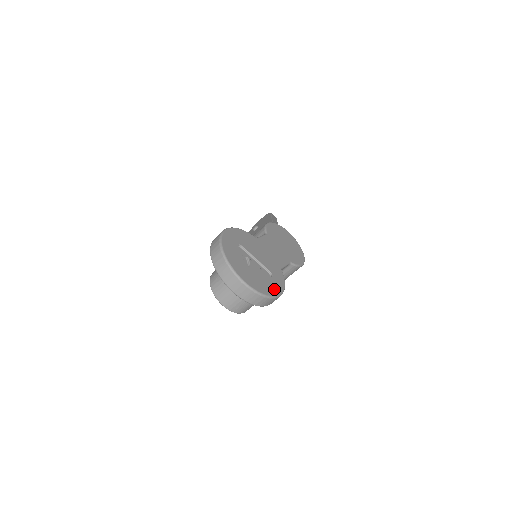
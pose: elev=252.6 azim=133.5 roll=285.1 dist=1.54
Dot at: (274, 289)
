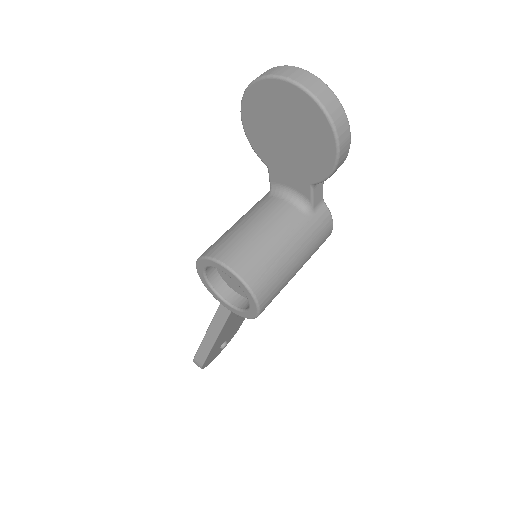
Dot at: occluded
